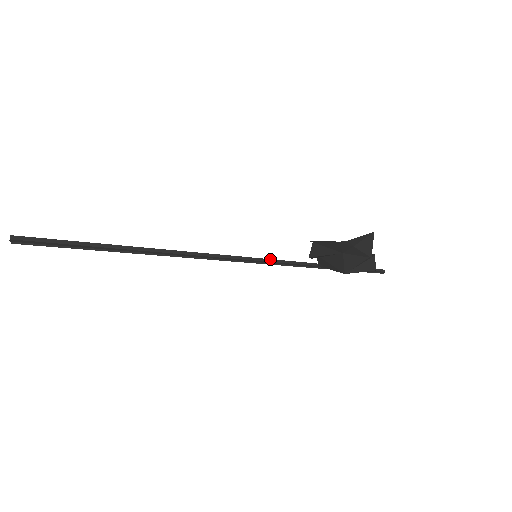
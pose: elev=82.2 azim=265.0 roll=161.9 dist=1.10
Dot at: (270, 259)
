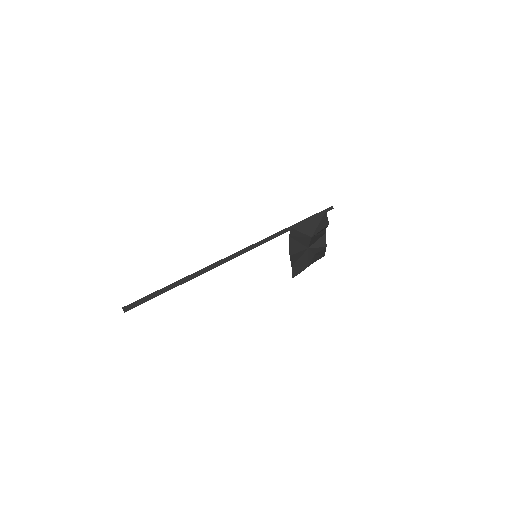
Dot at: (261, 242)
